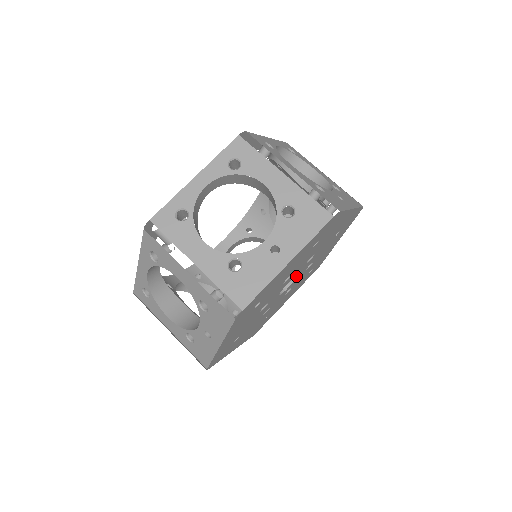
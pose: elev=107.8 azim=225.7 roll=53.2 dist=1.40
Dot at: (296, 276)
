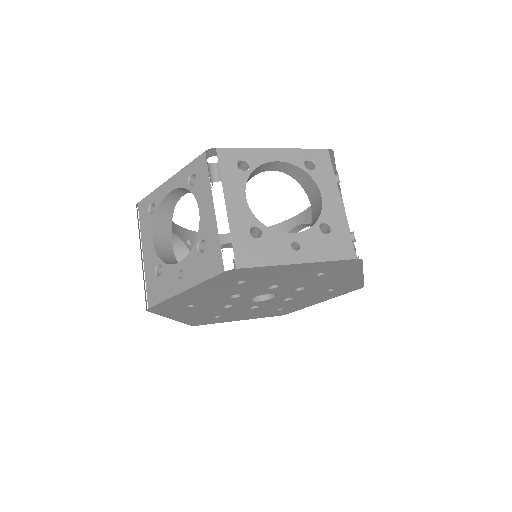
Dot at: (275, 296)
